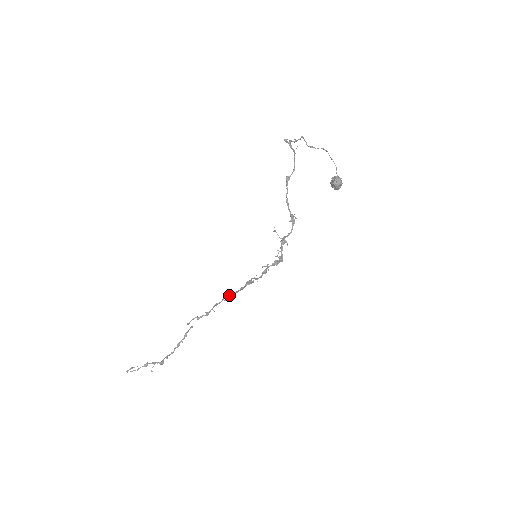
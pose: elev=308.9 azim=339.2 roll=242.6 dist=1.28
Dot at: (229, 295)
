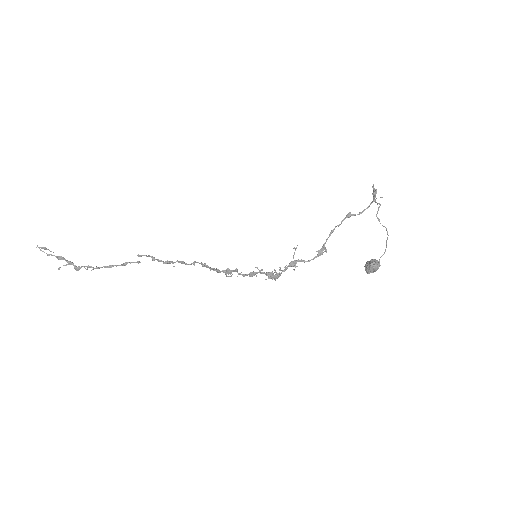
Dot at: (202, 264)
